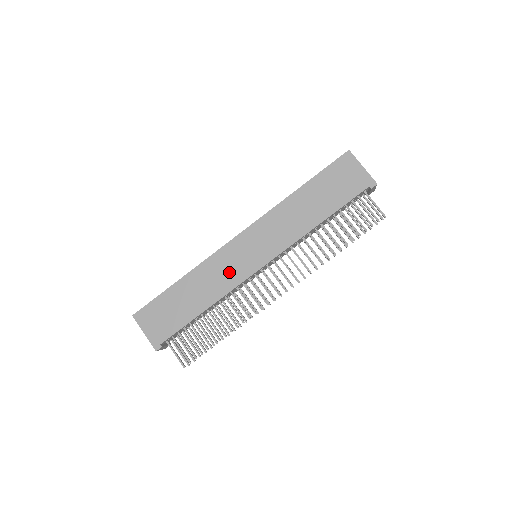
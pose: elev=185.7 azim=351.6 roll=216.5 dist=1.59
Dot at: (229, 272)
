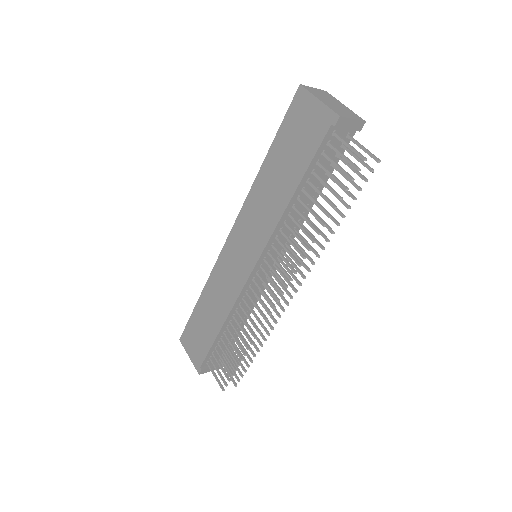
Dot at: (229, 282)
